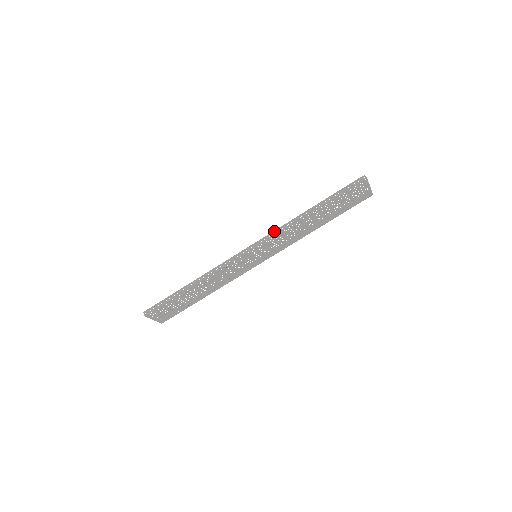
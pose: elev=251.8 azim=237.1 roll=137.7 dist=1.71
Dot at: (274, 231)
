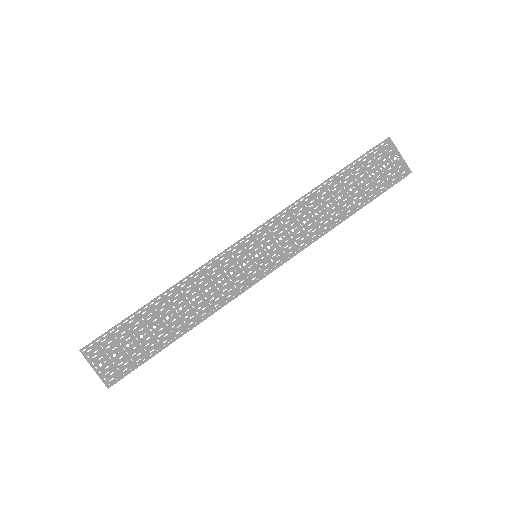
Dot at: occluded
